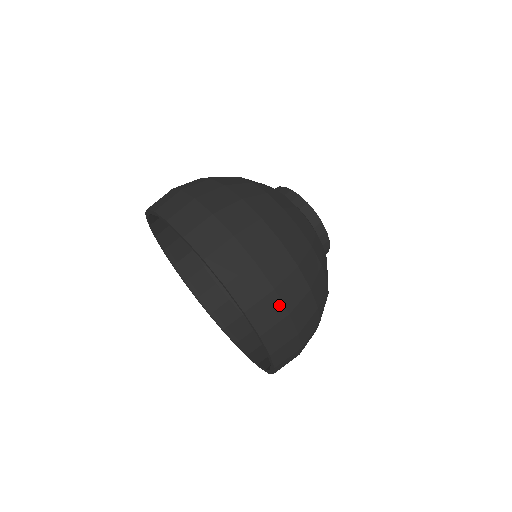
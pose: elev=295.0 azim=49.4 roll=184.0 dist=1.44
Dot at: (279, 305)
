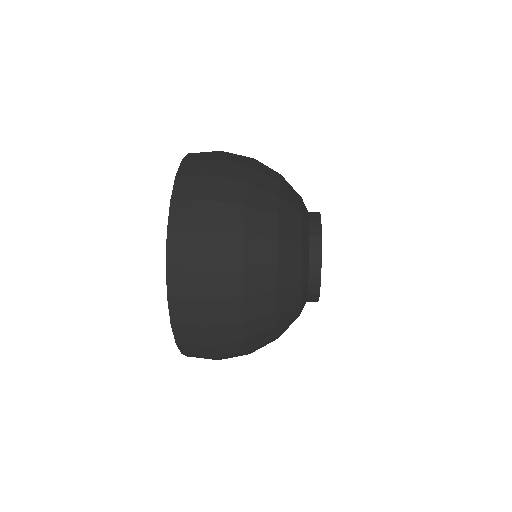
Dot at: (205, 188)
